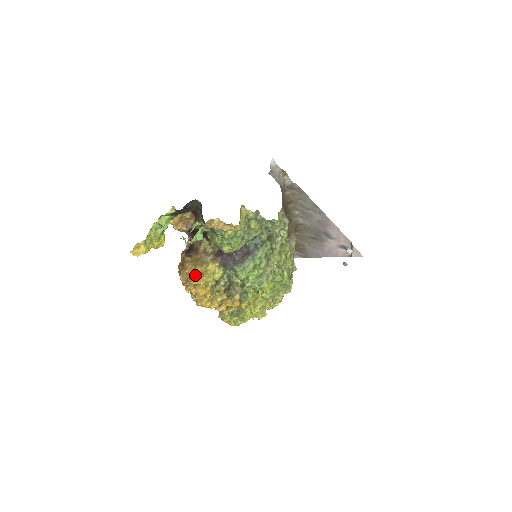
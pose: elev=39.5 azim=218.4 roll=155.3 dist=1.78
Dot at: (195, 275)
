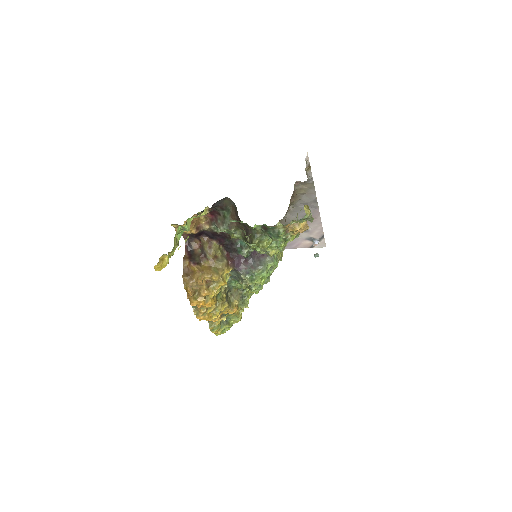
Dot at: (208, 285)
